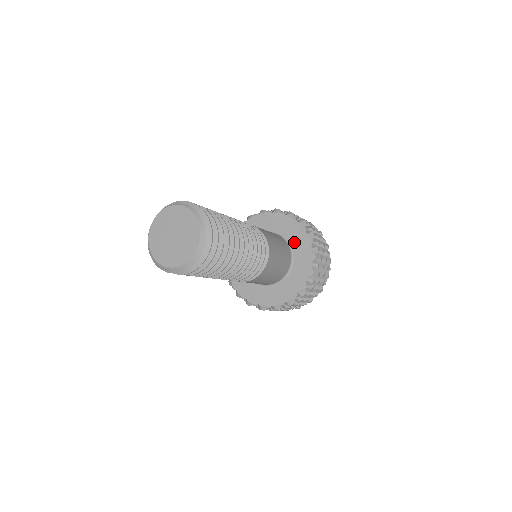
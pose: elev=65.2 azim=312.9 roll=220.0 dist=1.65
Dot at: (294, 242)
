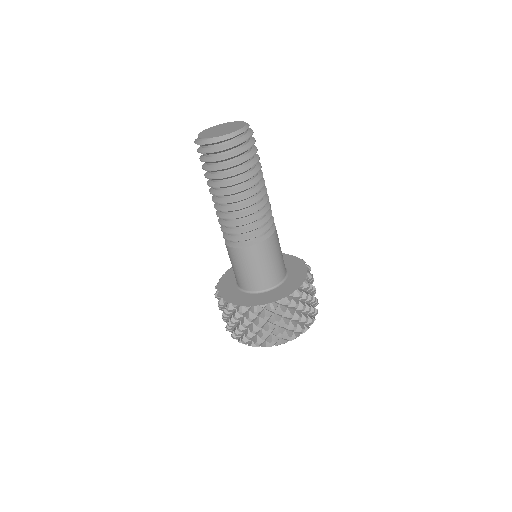
Dot at: (291, 268)
